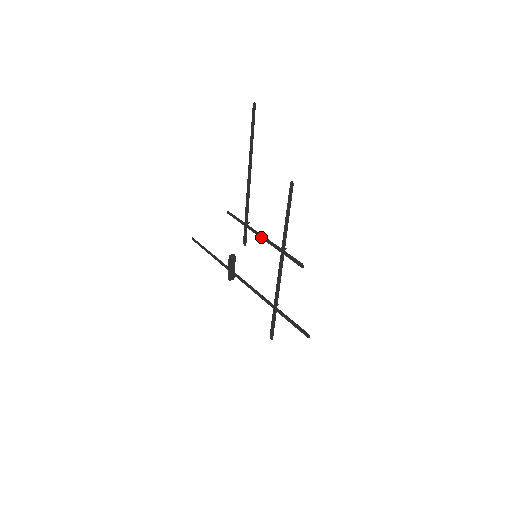
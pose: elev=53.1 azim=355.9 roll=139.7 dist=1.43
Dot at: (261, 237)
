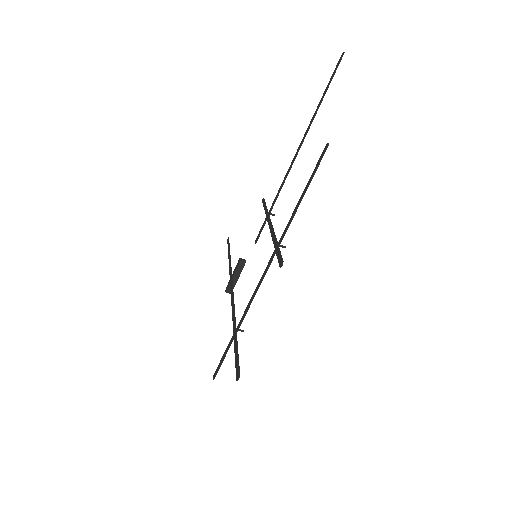
Dot at: (270, 227)
